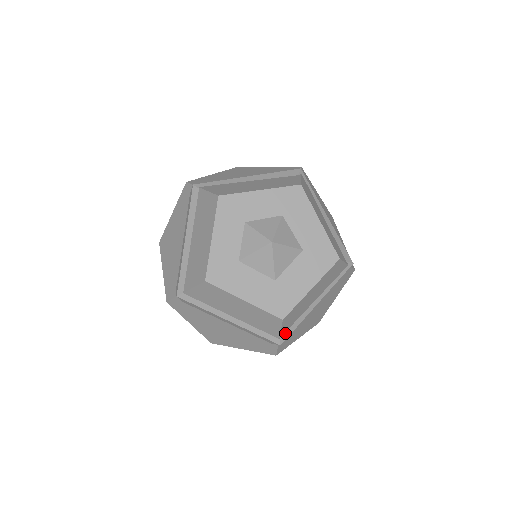
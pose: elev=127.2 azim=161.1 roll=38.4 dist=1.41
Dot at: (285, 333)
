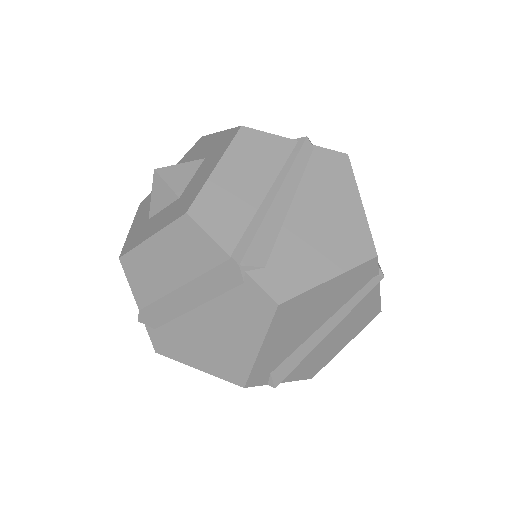
Dot at: (238, 248)
